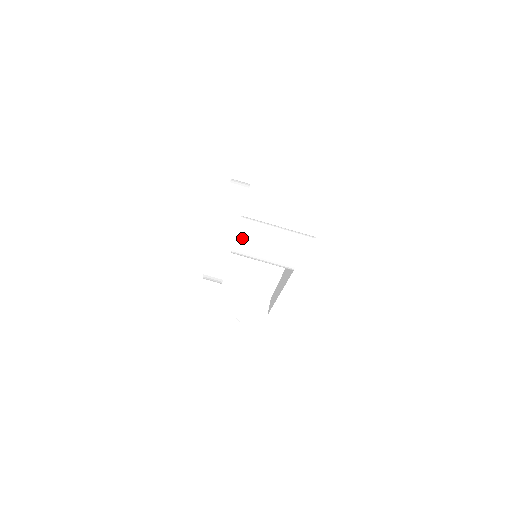
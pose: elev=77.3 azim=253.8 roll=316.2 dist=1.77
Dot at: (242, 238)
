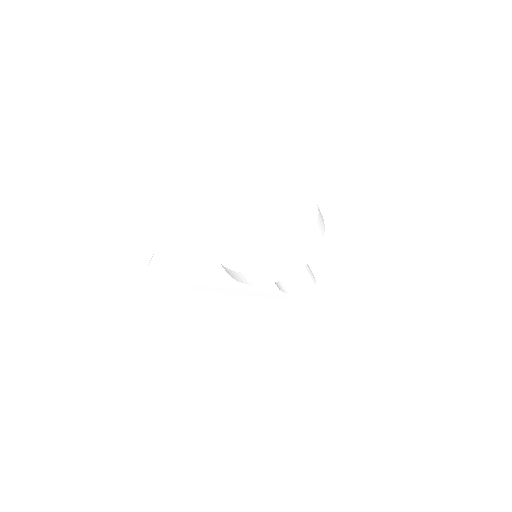
Dot at: occluded
